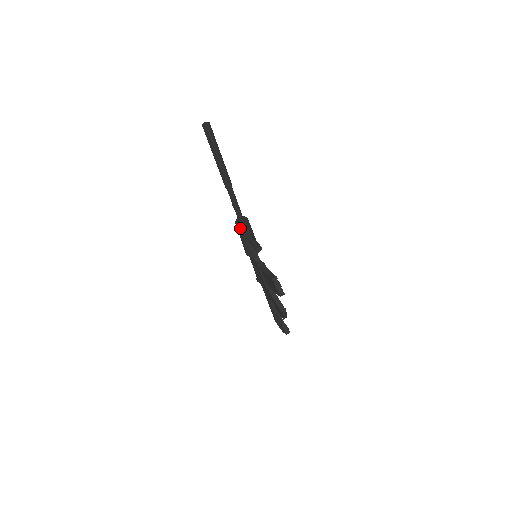
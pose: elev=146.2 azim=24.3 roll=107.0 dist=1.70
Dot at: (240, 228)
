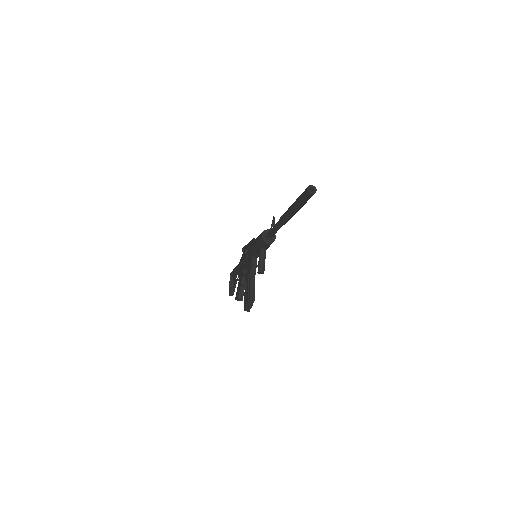
Dot at: (262, 241)
